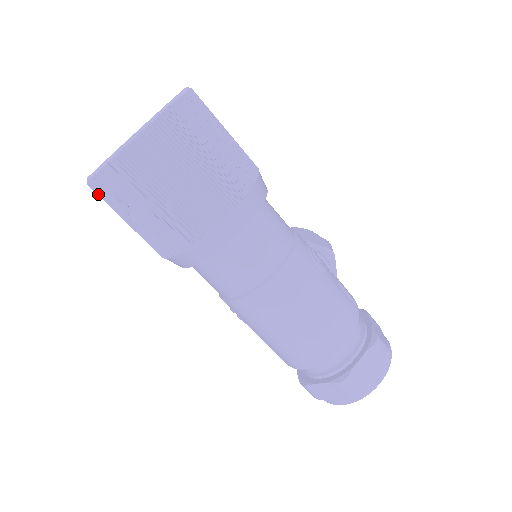
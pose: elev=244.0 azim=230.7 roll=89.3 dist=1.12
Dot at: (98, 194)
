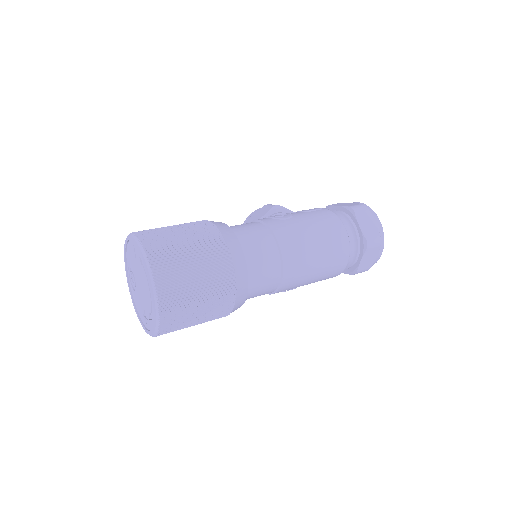
Dot at: (167, 332)
